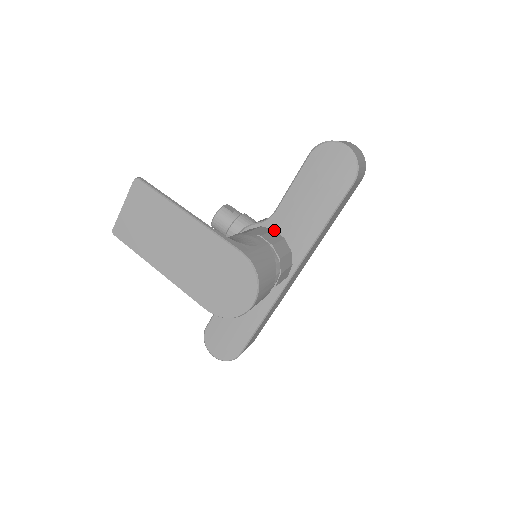
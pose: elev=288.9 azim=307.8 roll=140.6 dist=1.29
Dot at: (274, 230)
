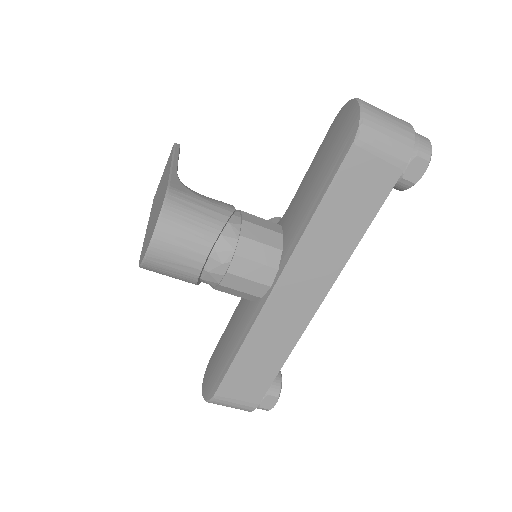
Dot at: (281, 225)
